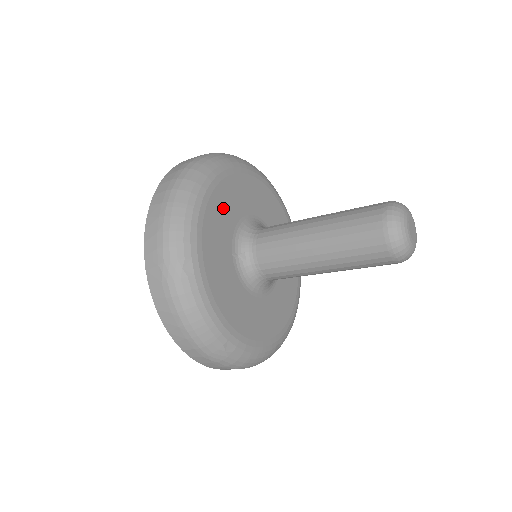
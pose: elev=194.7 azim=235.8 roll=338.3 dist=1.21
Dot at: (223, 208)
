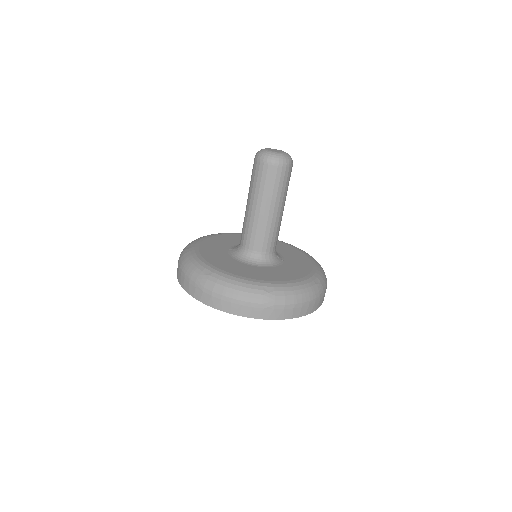
Dot at: (229, 239)
